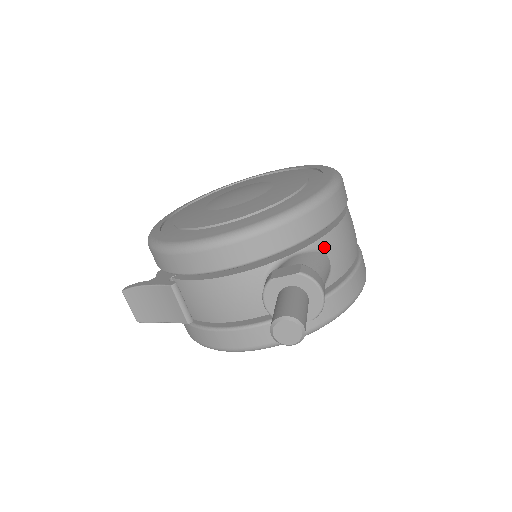
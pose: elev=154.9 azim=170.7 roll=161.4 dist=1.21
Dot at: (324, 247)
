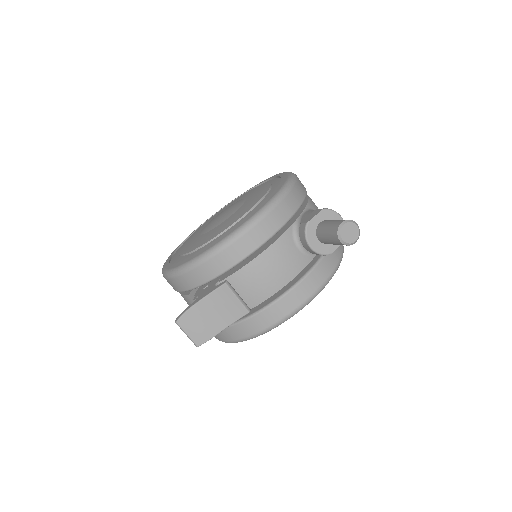
Dot at: (312, 208)
